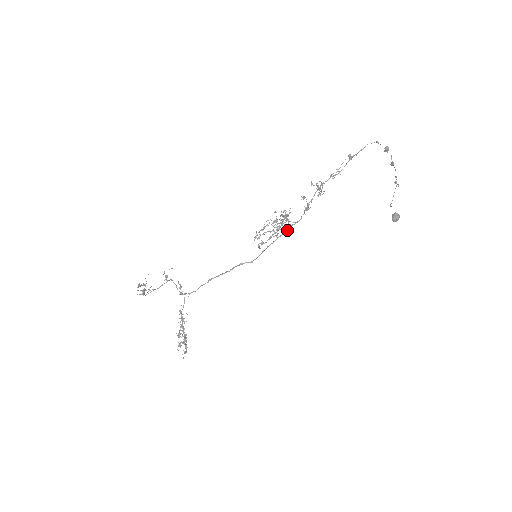
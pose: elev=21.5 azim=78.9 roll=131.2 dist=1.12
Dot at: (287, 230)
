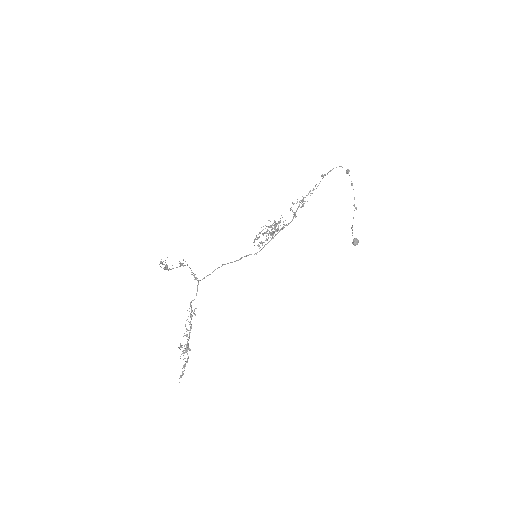
Dot at: occluded
